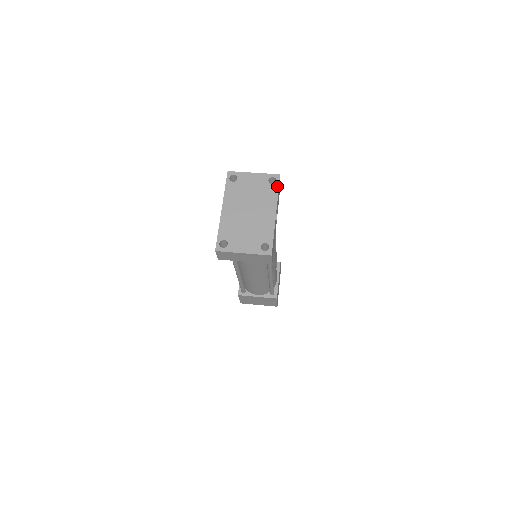
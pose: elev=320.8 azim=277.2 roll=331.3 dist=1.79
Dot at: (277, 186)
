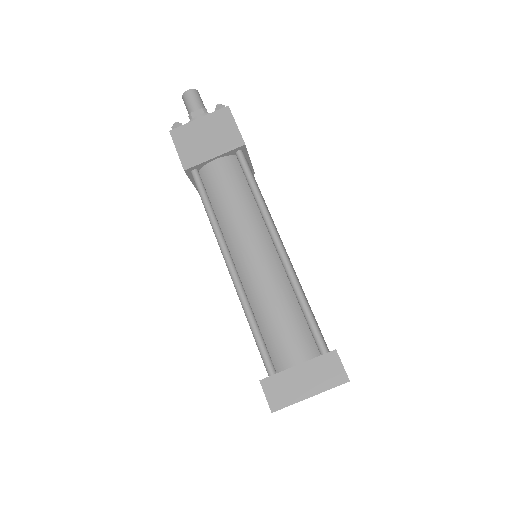
Dot at: occluded
